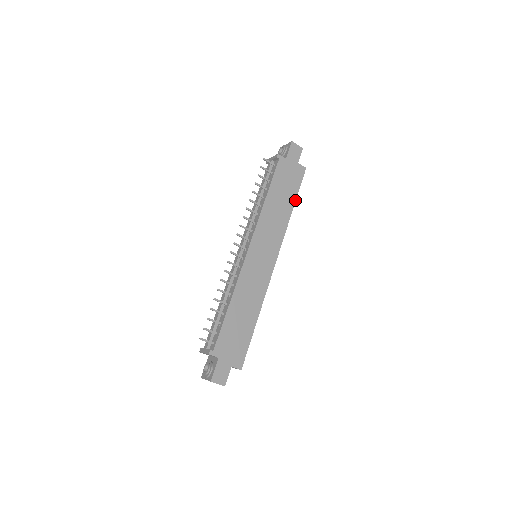
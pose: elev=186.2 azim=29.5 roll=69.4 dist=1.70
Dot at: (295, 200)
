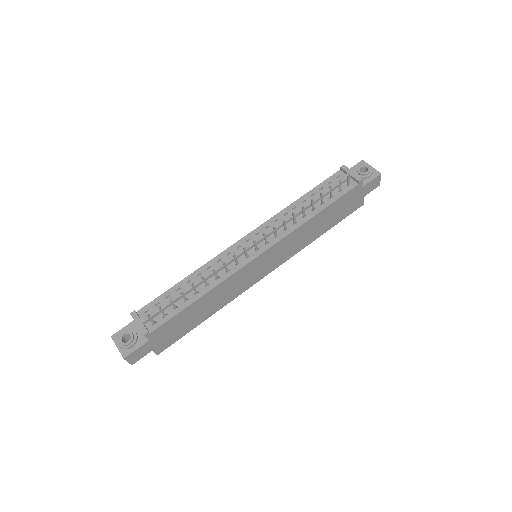
Dot at: (330, 228)
